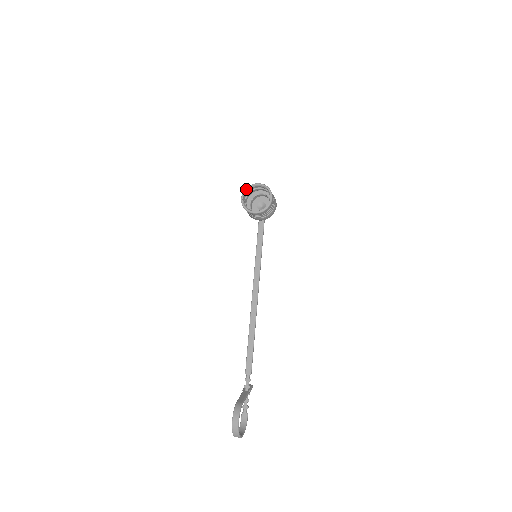
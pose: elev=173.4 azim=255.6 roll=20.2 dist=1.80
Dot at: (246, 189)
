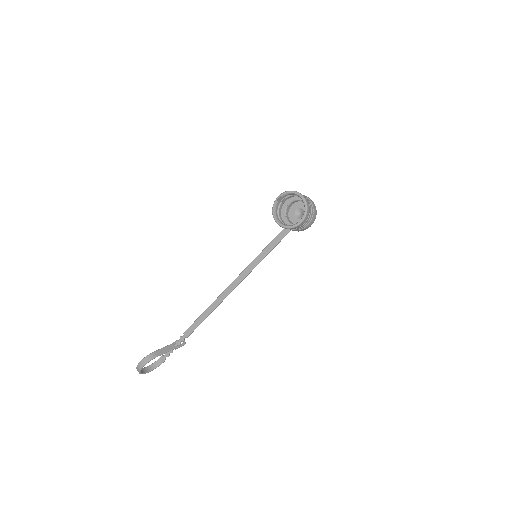
Dot at: (288, 192)
